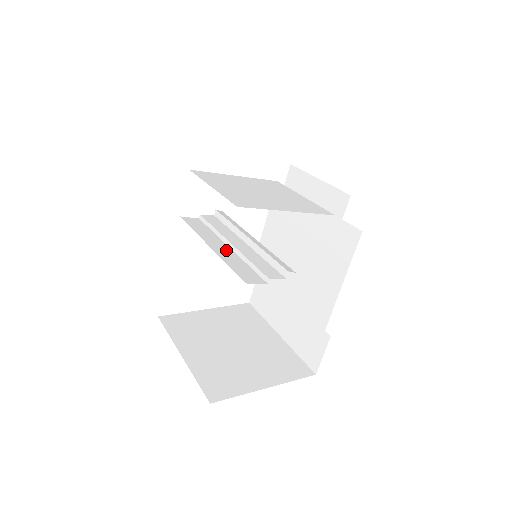
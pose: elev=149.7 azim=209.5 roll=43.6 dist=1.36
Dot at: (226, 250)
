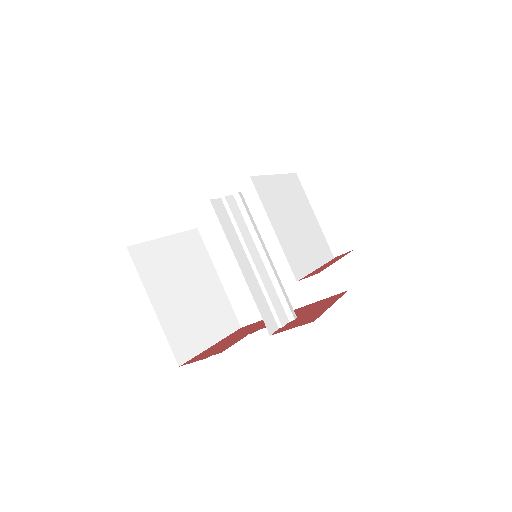
Dot at: (250, 272)
